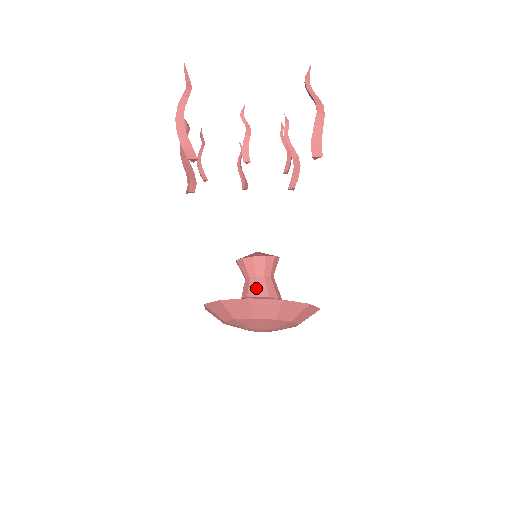
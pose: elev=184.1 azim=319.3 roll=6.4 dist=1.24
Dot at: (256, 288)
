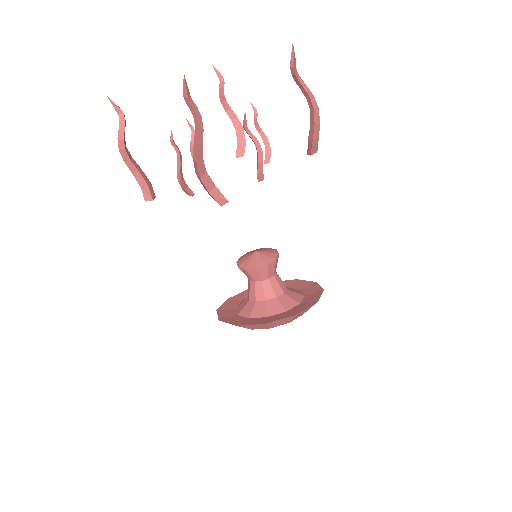
Dot at: (272, 290)
